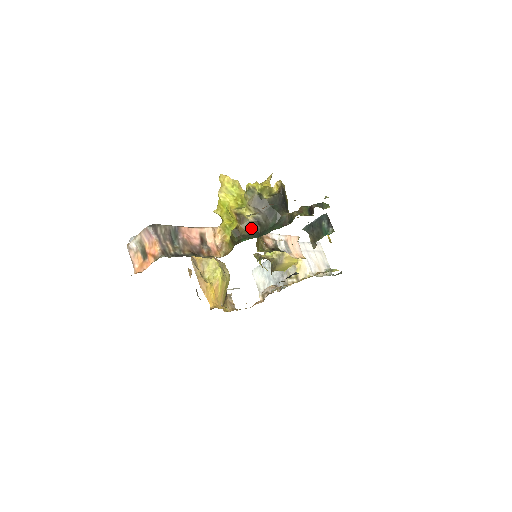
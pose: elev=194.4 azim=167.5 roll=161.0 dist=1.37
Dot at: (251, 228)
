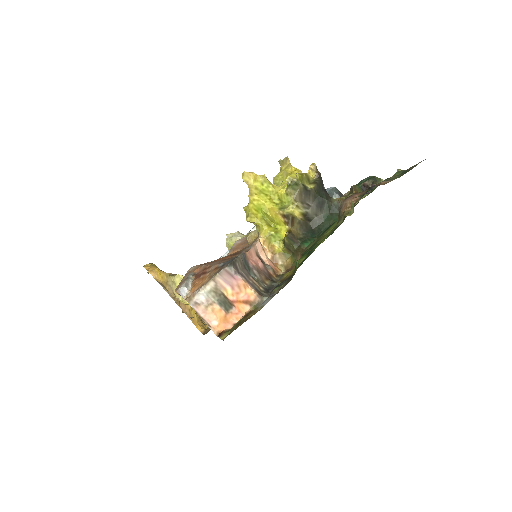
Dot at: (303, 227)
